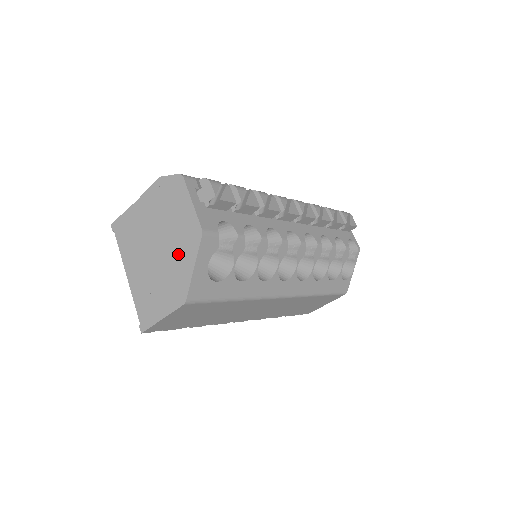
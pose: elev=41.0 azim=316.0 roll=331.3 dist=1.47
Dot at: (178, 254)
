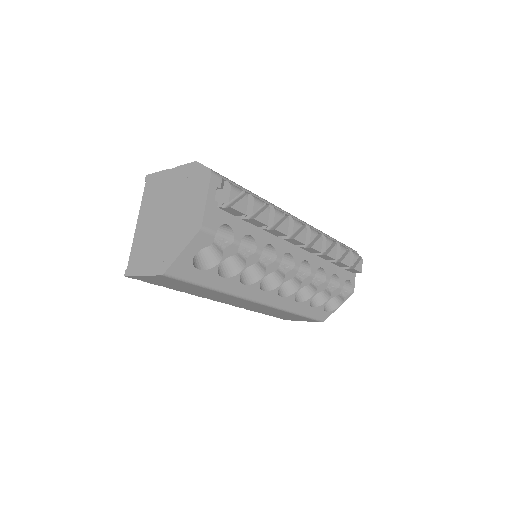
Dot at: (177, 233)
